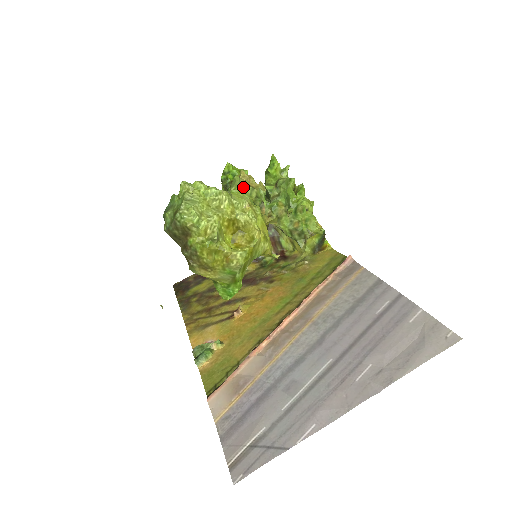
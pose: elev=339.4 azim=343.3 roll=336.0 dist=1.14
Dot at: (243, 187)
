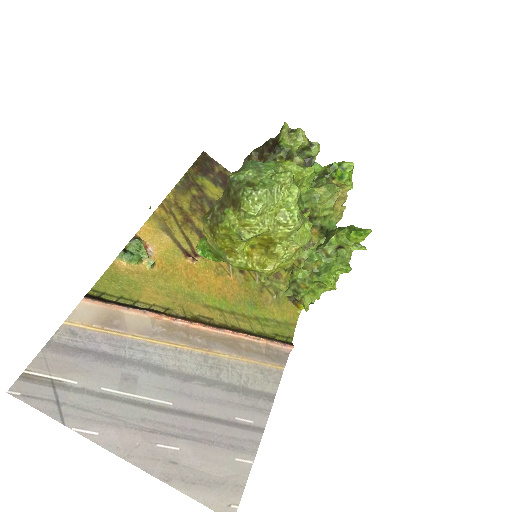
Dot at: (330, 198)
